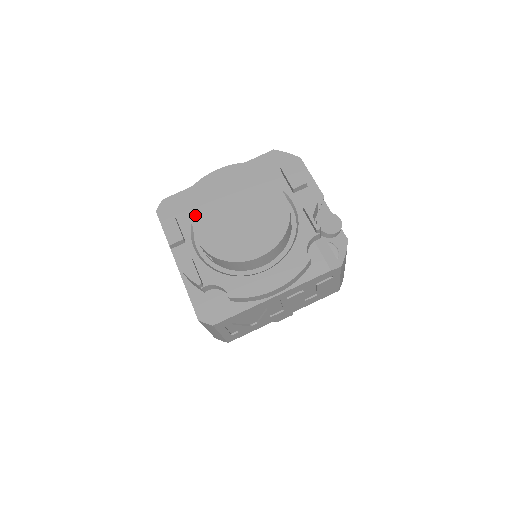
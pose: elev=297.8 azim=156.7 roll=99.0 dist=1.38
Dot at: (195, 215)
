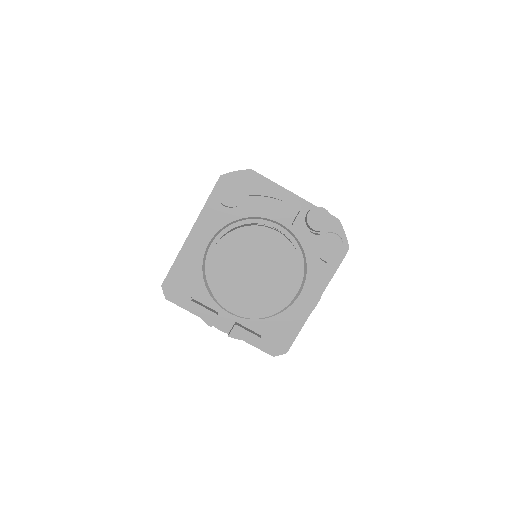
Dot at: (216, 295)
